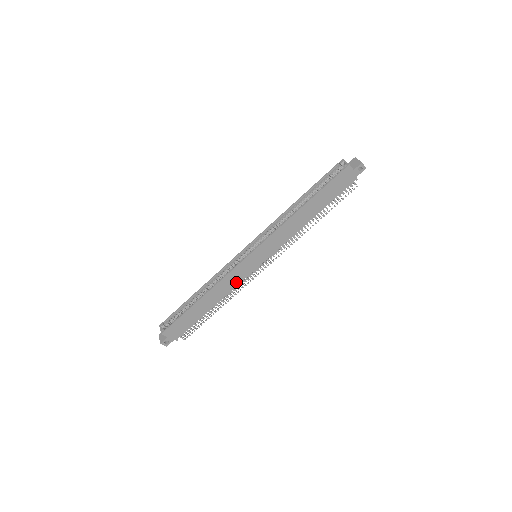
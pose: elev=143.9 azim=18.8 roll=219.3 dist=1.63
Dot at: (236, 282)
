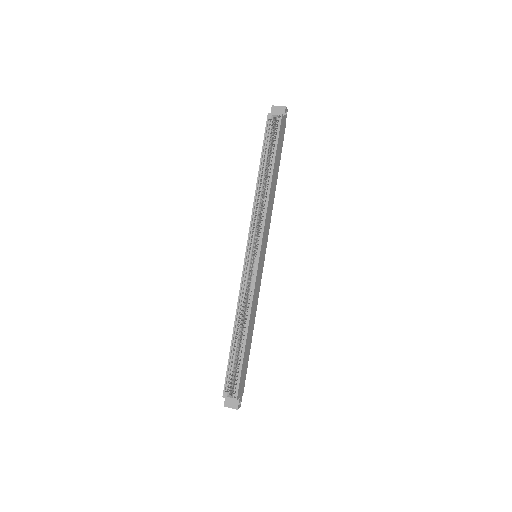
Dot at: (258, 293)
